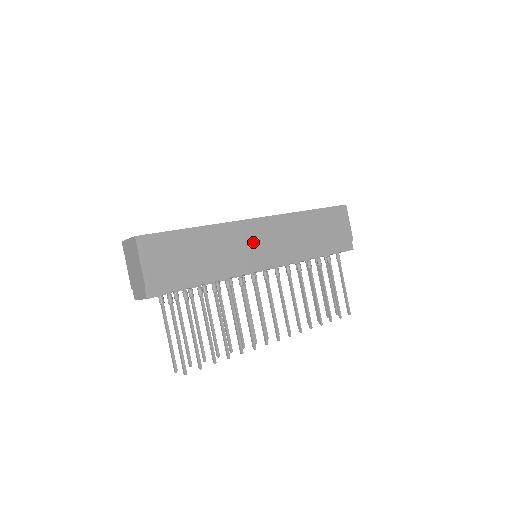
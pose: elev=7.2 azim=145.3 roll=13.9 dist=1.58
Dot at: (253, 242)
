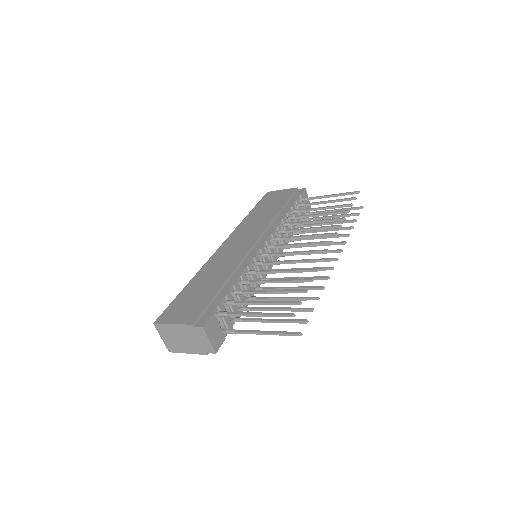
Dot at: (234, 250)
